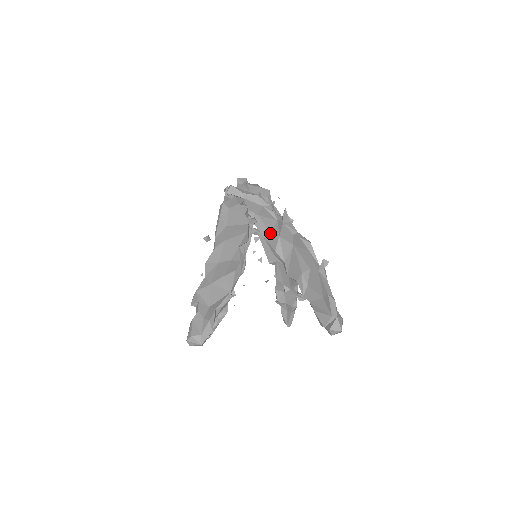
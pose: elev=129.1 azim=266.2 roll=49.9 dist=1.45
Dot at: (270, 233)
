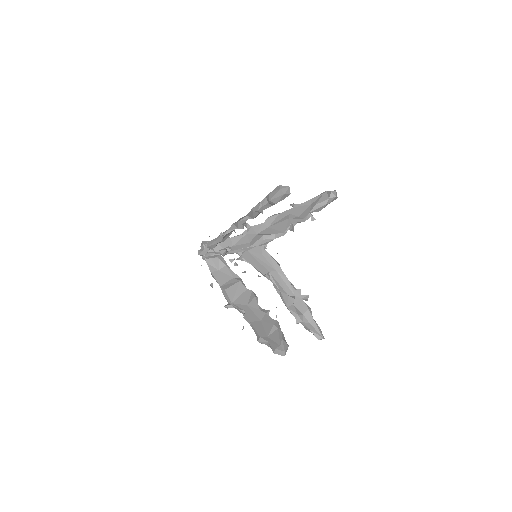
Dot at: (250, 242)
